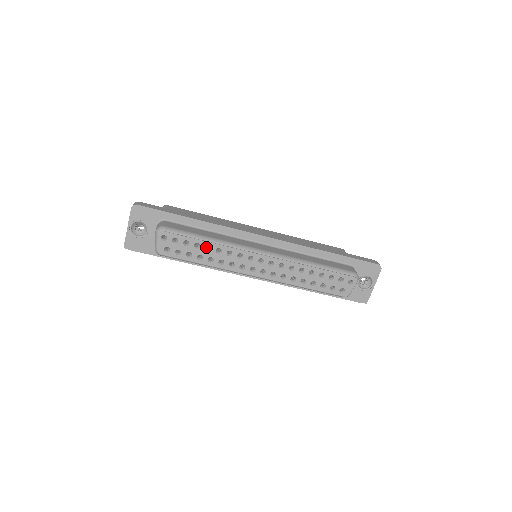
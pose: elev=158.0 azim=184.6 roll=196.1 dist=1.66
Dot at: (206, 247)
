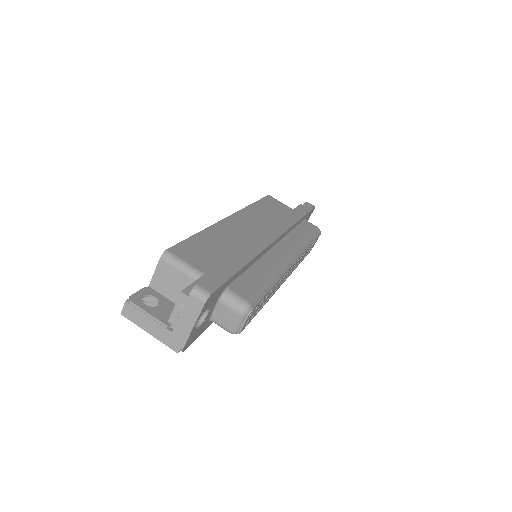
Dot at: occluded
